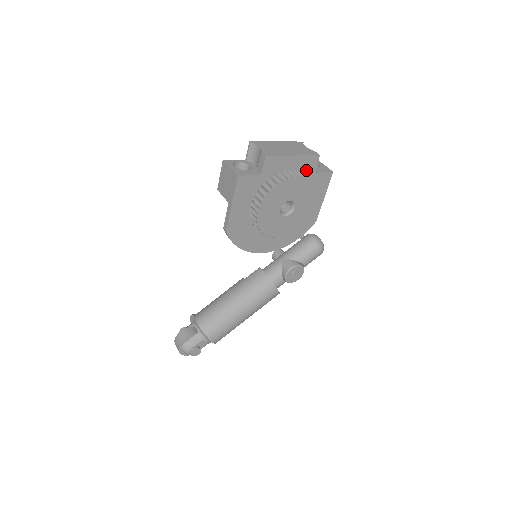
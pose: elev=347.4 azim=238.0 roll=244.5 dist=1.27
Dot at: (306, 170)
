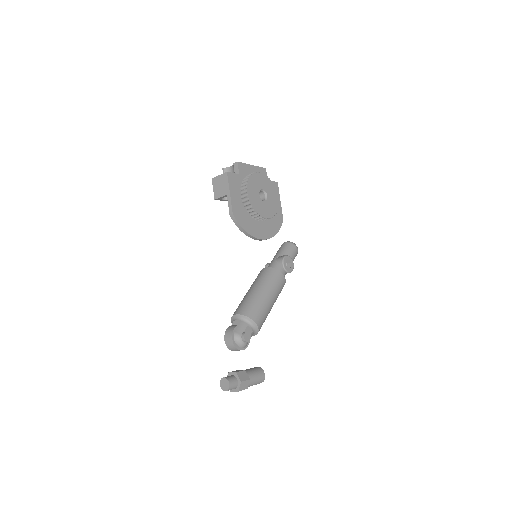
Dot at: occluded
